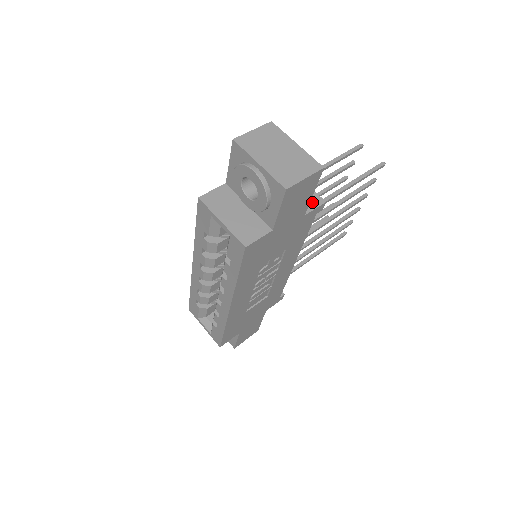
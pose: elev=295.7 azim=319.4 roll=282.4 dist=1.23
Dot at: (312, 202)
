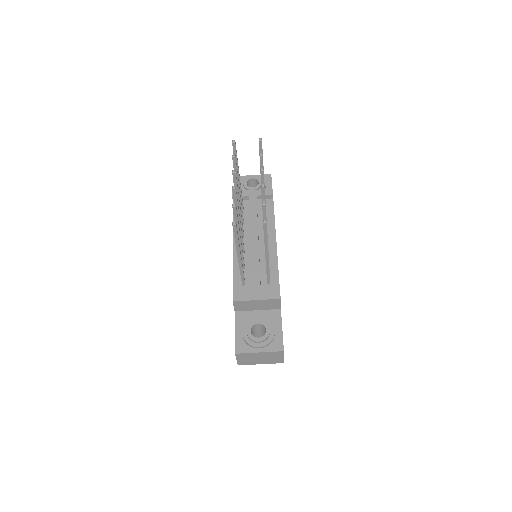
Dot at: (275, 304)
